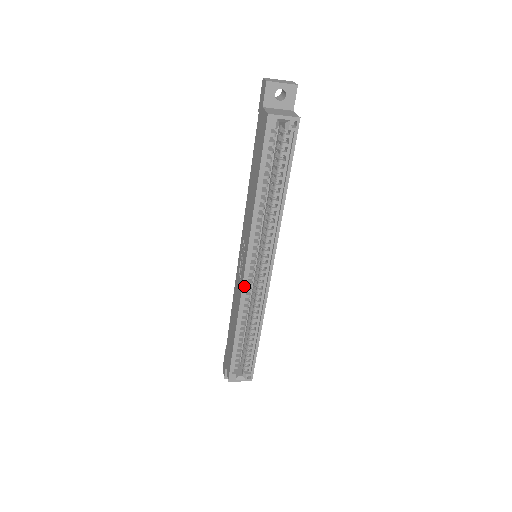
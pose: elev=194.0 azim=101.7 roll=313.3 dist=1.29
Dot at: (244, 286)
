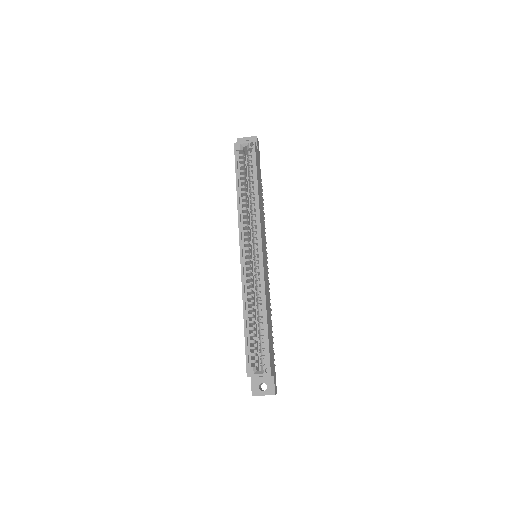
Dot at: (242, 266)
